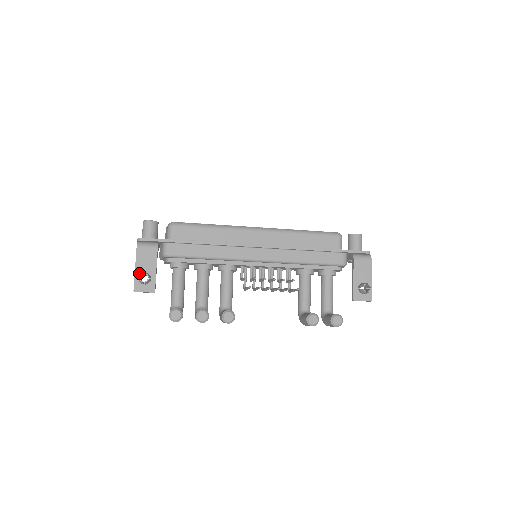
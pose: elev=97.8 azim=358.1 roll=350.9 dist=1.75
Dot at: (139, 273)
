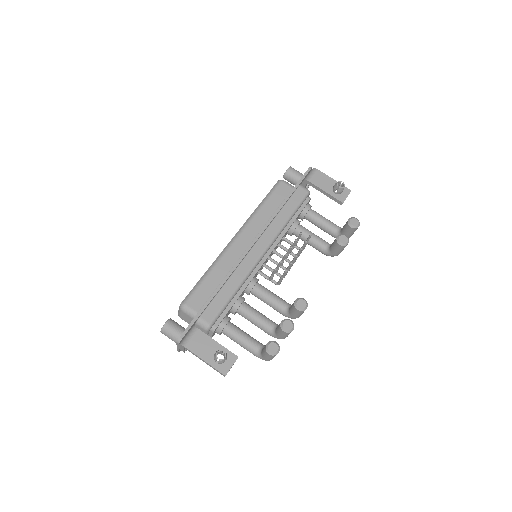
Dot at: (211, 360)
